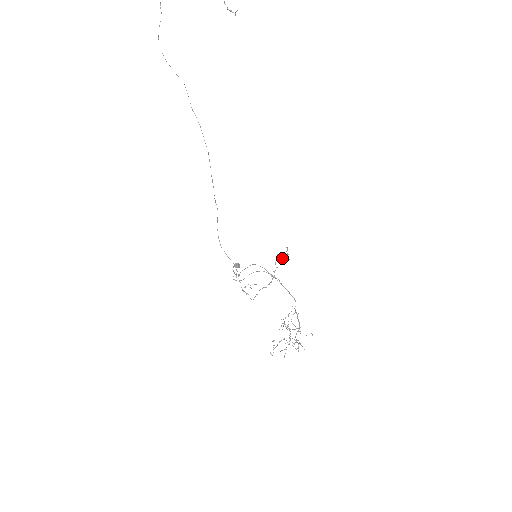
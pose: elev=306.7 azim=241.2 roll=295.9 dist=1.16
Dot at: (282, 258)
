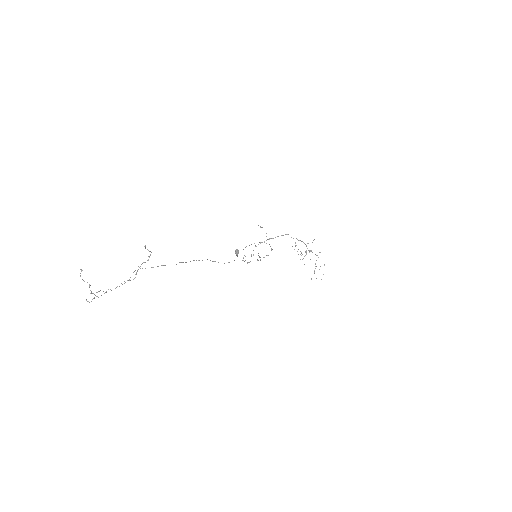
Dot at: occluded
